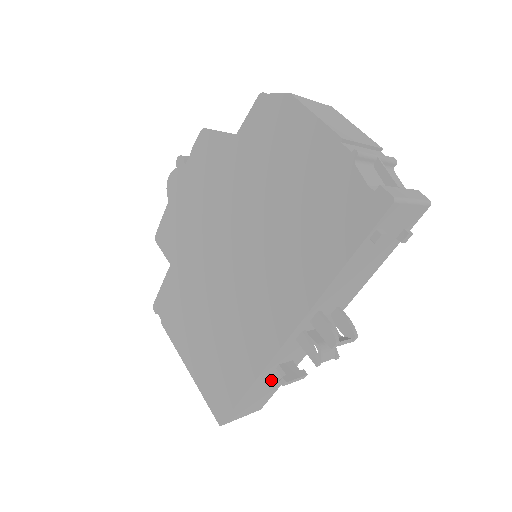
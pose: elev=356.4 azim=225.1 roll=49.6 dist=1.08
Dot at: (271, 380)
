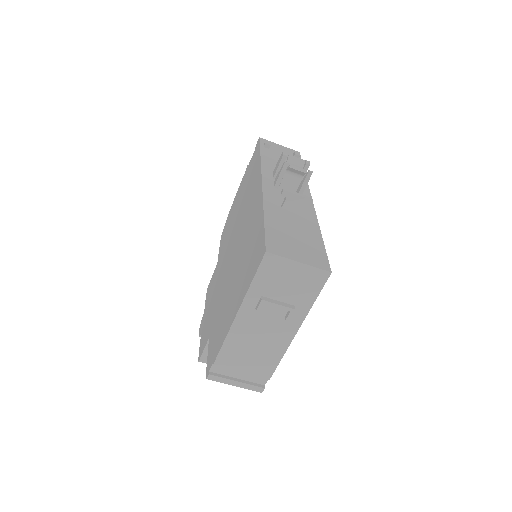
Dot at: (293, 223)
